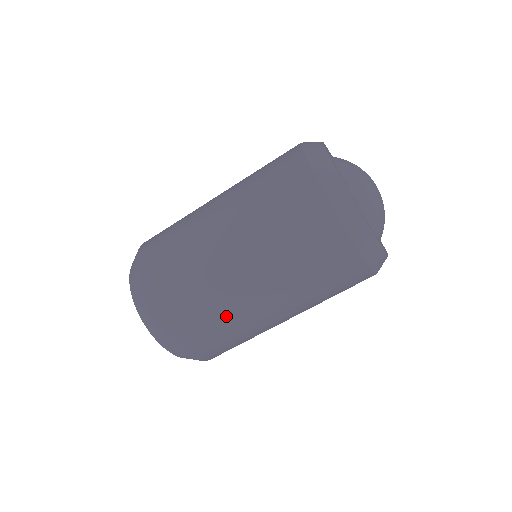
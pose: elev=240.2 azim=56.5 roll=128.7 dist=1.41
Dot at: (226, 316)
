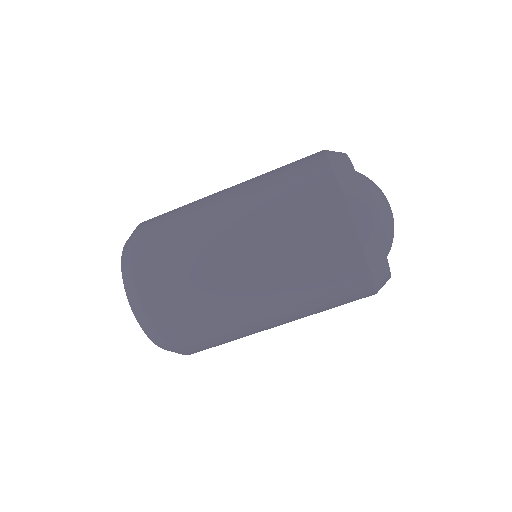
Dot at: (232, 329)
